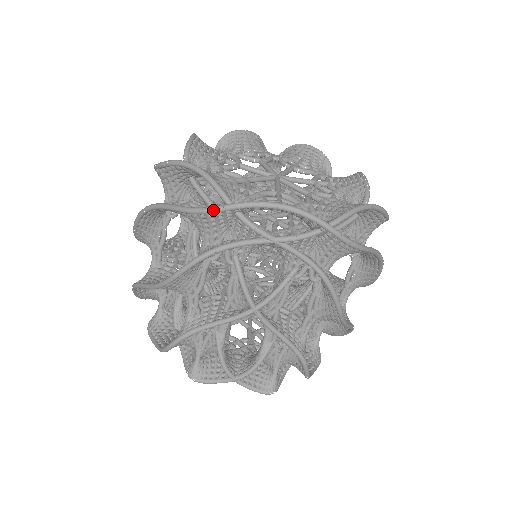
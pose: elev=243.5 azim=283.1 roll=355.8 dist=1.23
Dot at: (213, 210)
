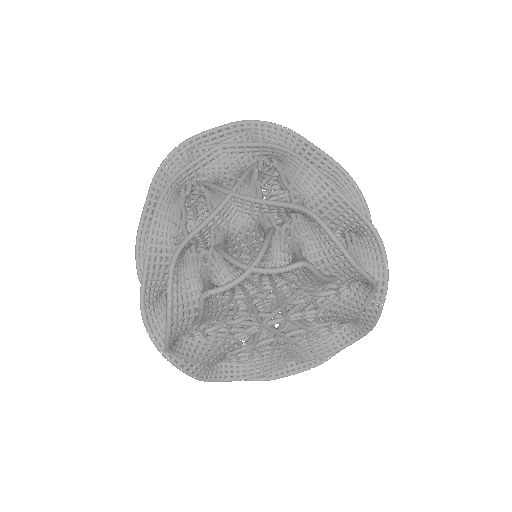
Dot at: occluded
